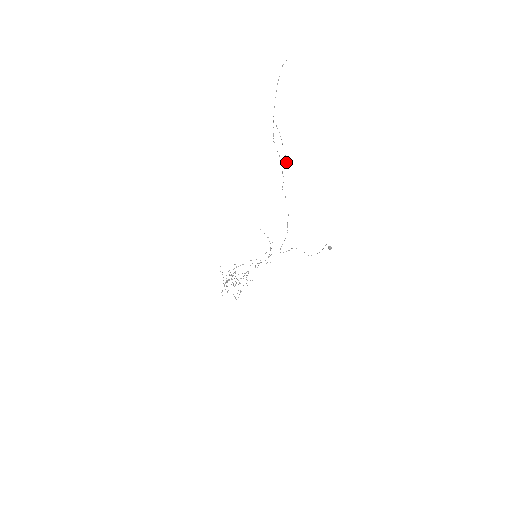
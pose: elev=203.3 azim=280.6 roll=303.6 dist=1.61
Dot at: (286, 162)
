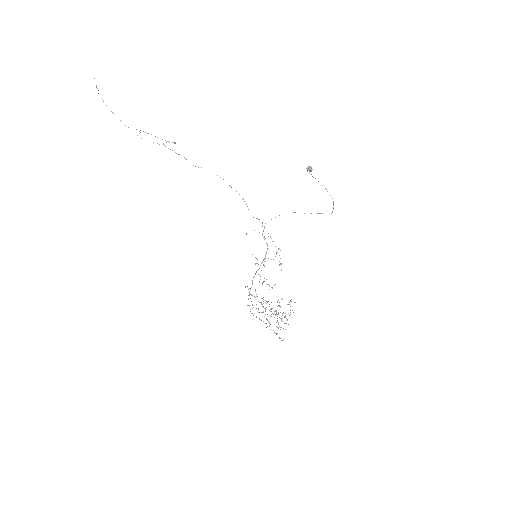
Dot at: occluded
